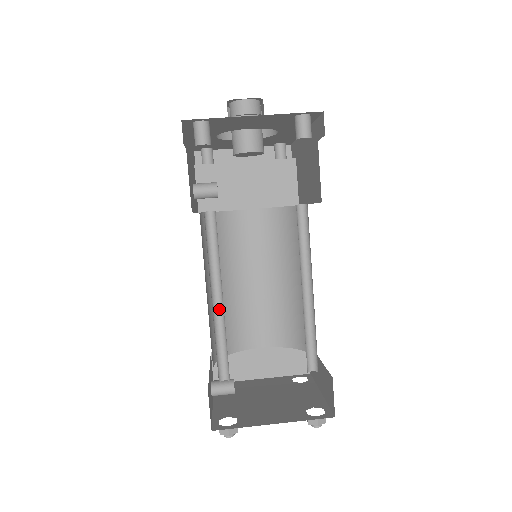
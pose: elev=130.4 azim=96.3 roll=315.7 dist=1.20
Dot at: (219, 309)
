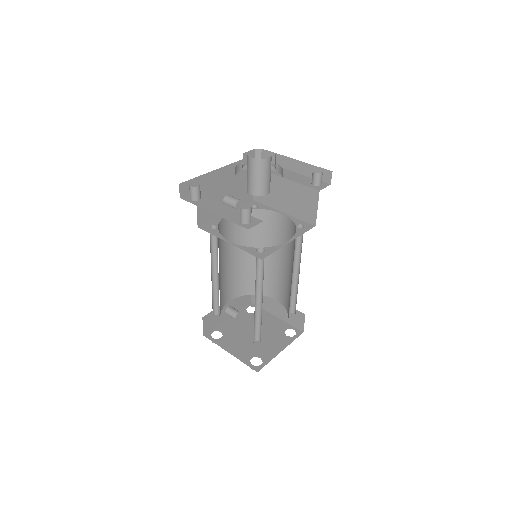
Dot at: (218, 280)
